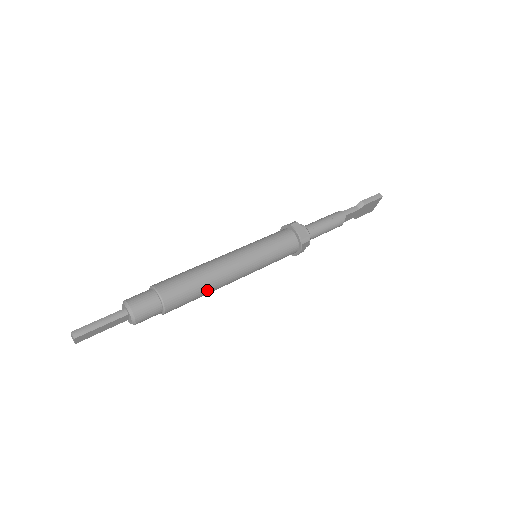
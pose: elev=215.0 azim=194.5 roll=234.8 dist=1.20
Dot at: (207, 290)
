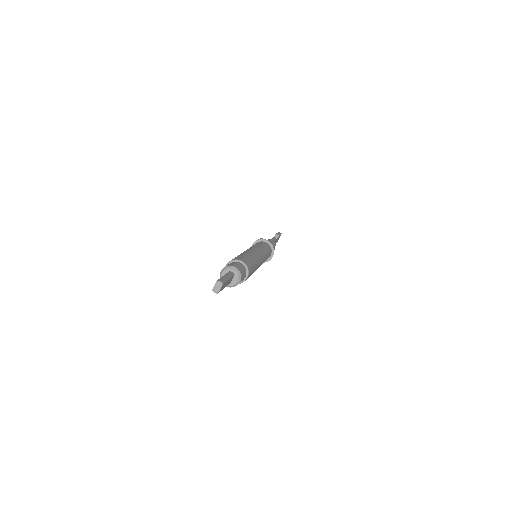
Dot at: (256, 267)
